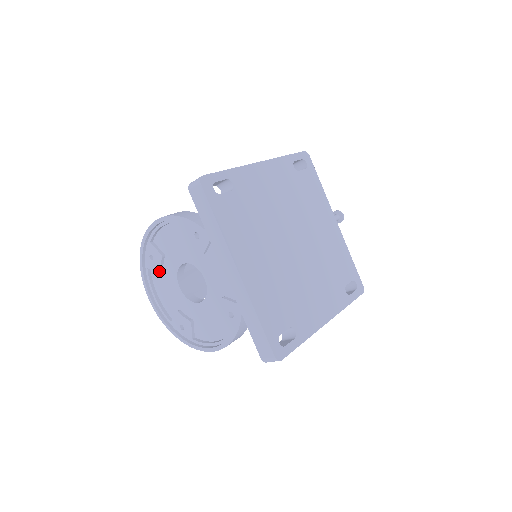
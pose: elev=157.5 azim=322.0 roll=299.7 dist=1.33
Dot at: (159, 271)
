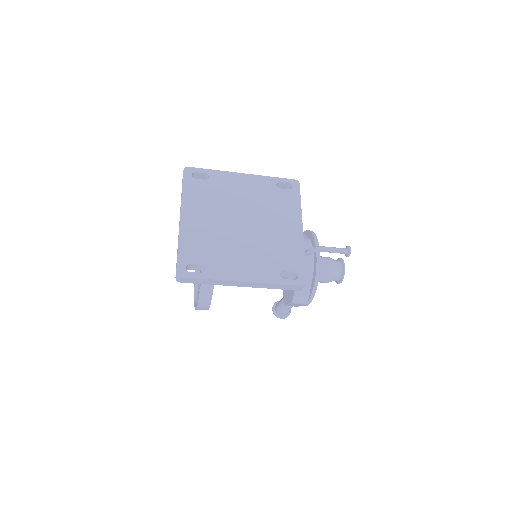
Dot at: occluded
